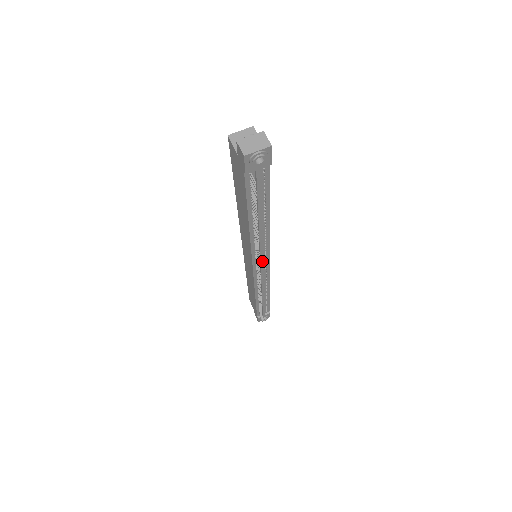
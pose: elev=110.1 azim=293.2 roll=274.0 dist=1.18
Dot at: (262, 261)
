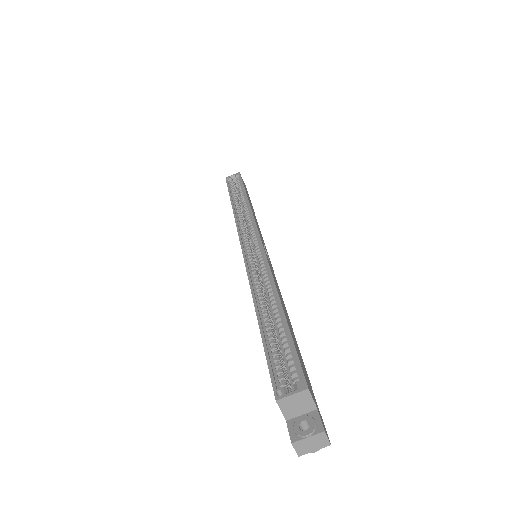
Dot at: occluded
